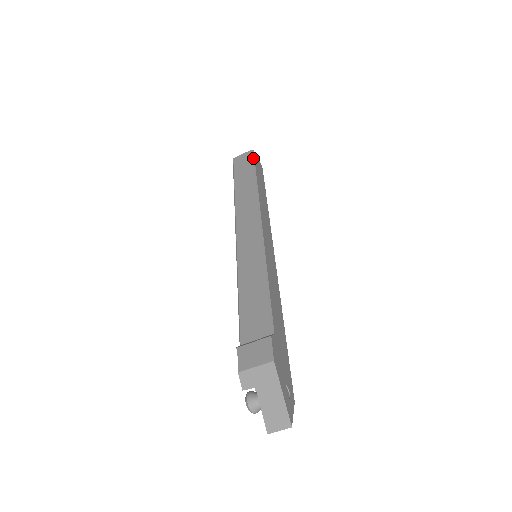
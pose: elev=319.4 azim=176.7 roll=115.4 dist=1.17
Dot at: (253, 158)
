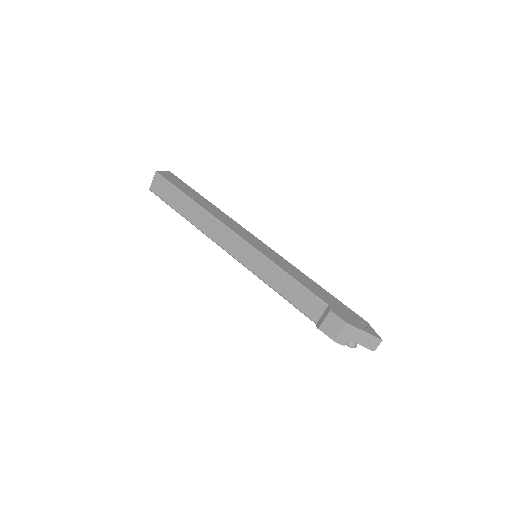
Dot at: (166, 181)
